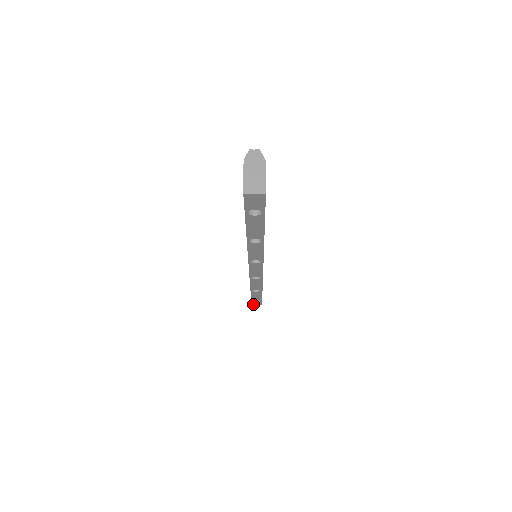
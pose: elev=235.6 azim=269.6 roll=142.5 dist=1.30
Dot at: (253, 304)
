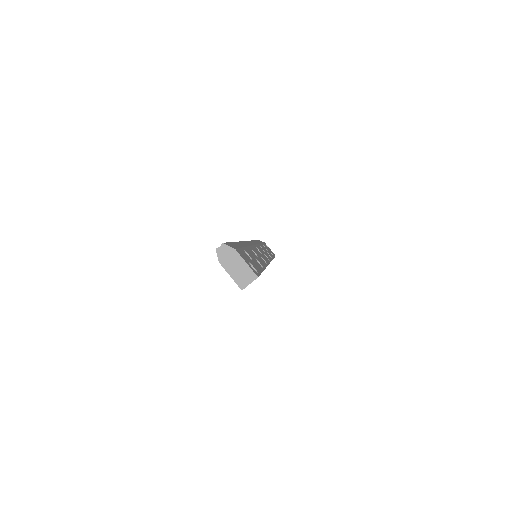
Dot at: occluded
